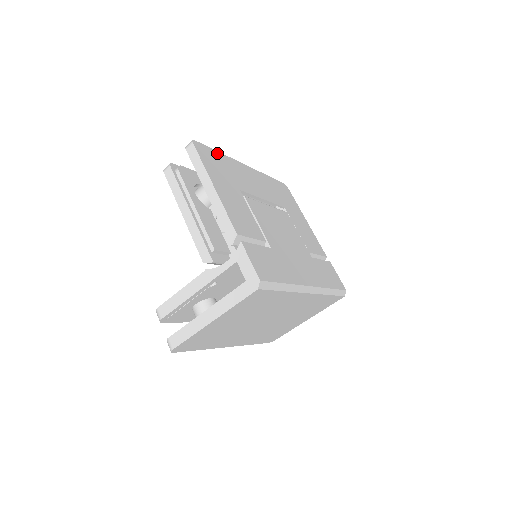
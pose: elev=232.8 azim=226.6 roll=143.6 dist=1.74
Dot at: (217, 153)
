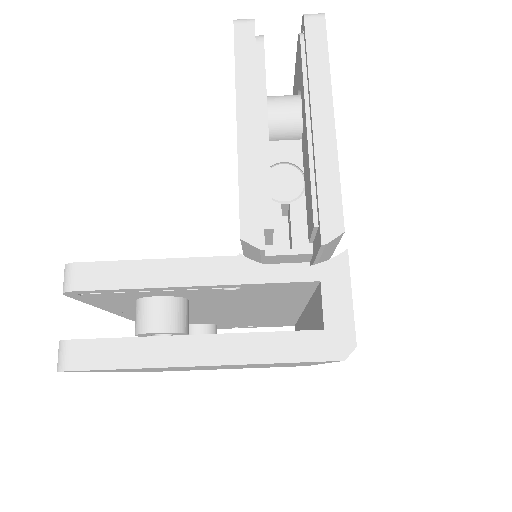
Dot at: occluded
